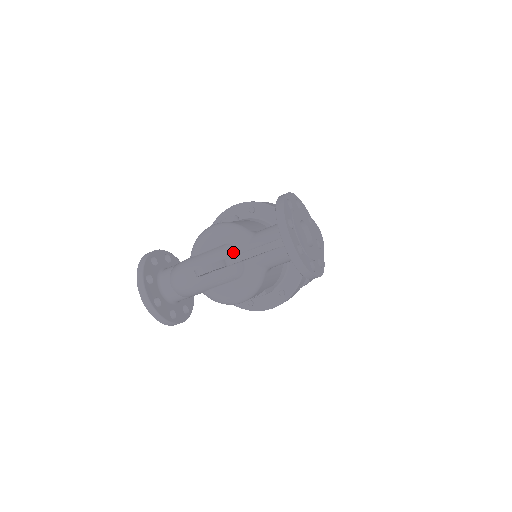
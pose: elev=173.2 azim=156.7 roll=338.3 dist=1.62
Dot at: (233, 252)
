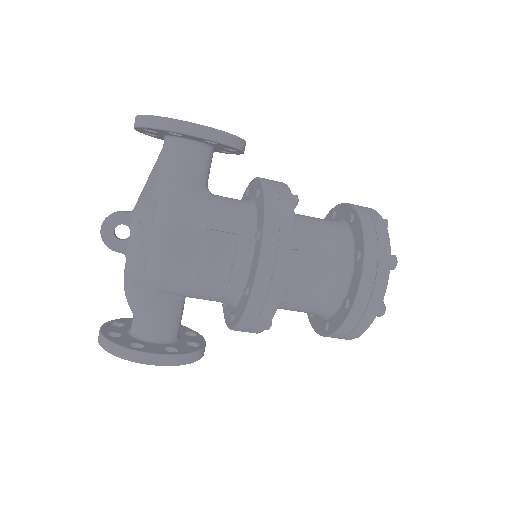
Dot at: occluded
